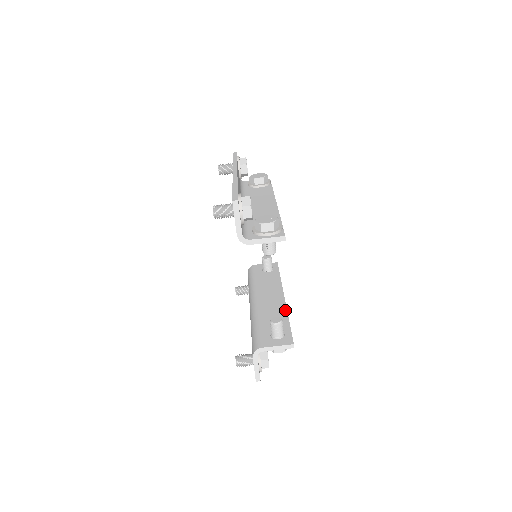
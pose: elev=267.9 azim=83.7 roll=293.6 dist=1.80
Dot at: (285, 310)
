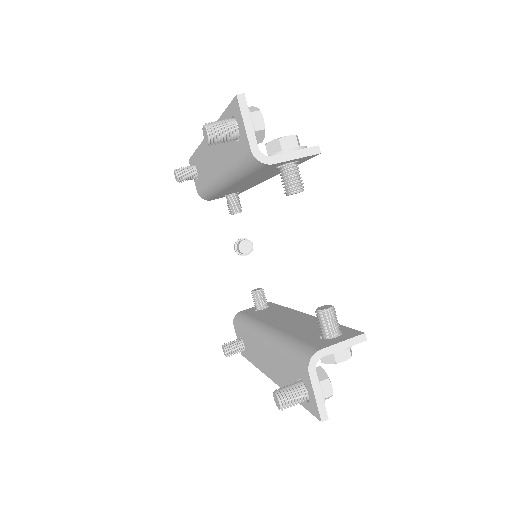
Dot at: occluded
